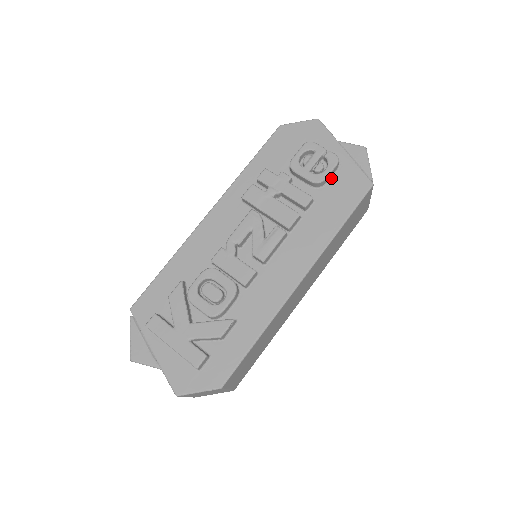
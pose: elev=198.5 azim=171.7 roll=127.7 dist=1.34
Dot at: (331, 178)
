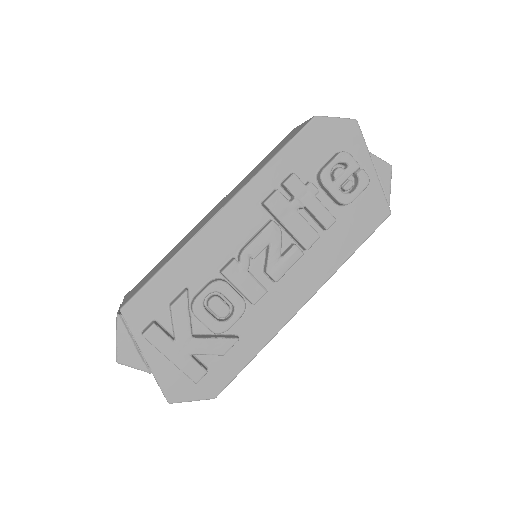
Dot at: occluded
